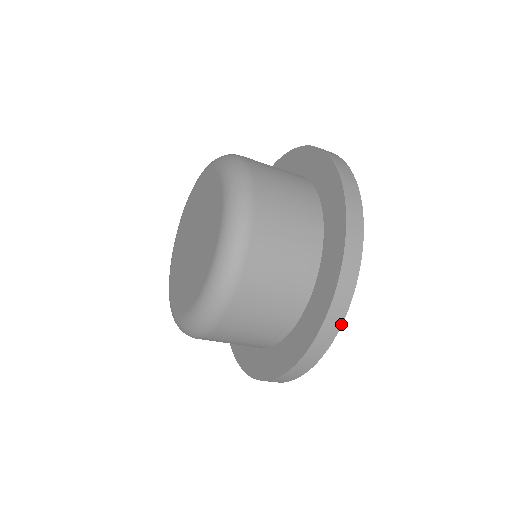
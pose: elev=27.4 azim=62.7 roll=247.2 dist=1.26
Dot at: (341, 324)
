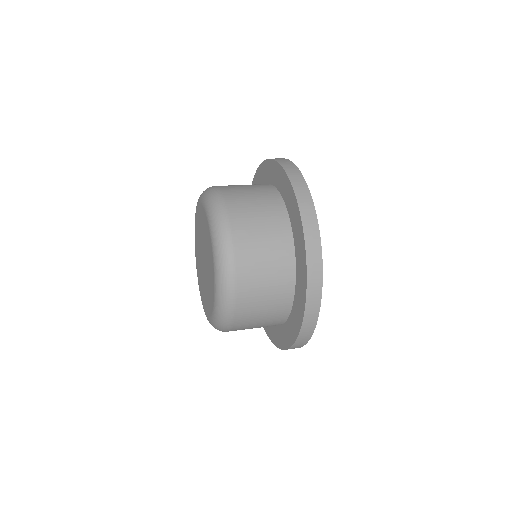
Dot at: occluded
